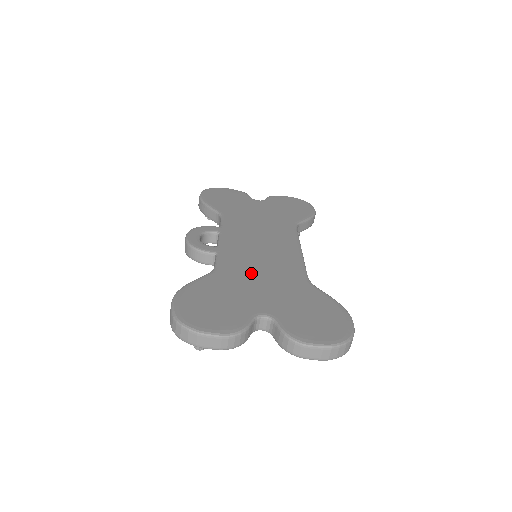
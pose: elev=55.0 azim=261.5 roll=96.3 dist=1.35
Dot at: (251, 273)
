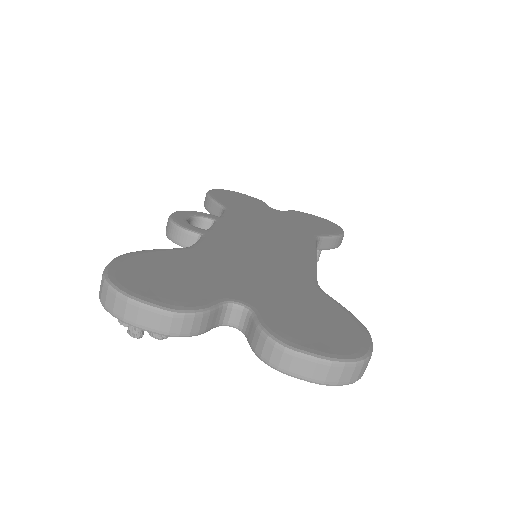
Dot at: (239, 260)
